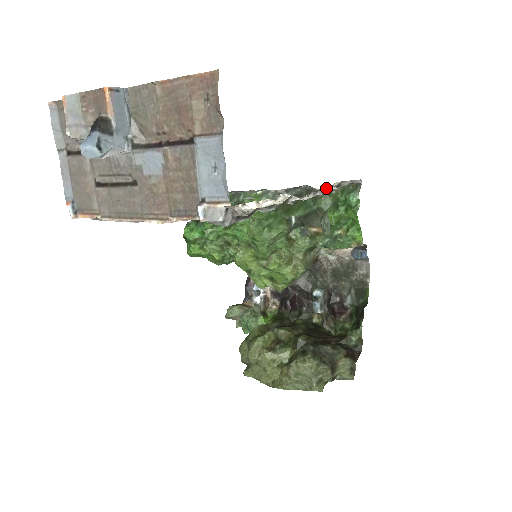
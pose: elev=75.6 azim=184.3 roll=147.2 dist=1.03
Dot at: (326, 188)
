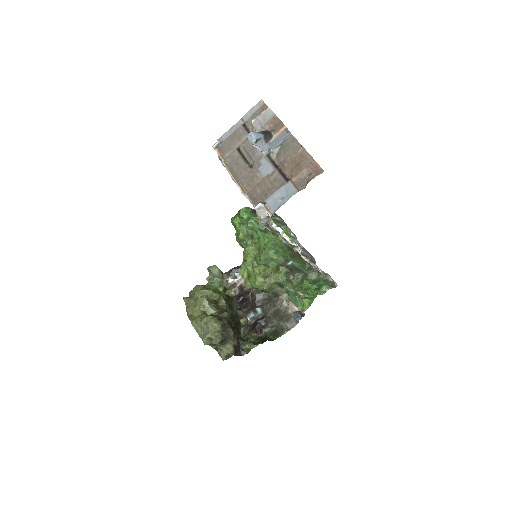
Dot at: (317, 266)
